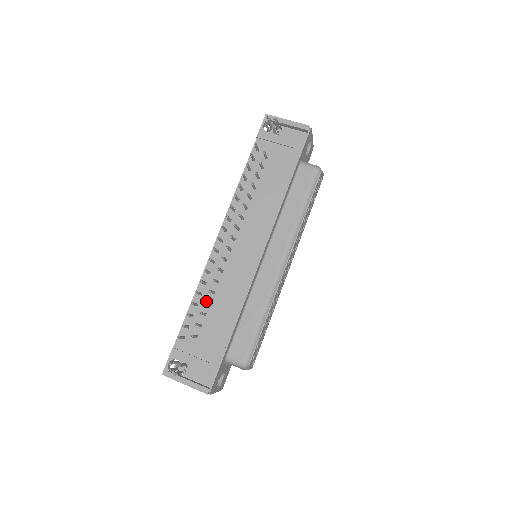
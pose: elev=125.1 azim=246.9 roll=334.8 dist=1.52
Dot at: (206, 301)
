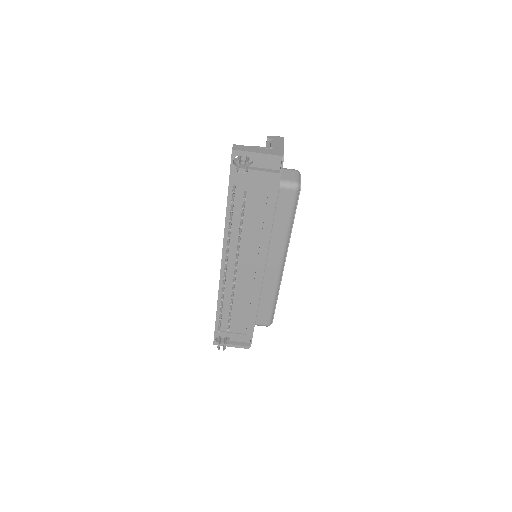
Dot at: (231, 311)
